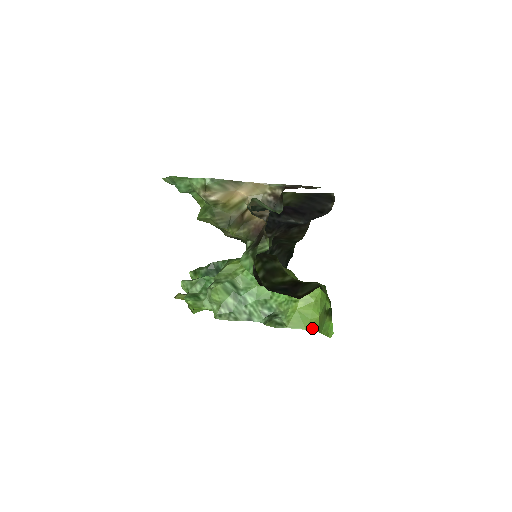
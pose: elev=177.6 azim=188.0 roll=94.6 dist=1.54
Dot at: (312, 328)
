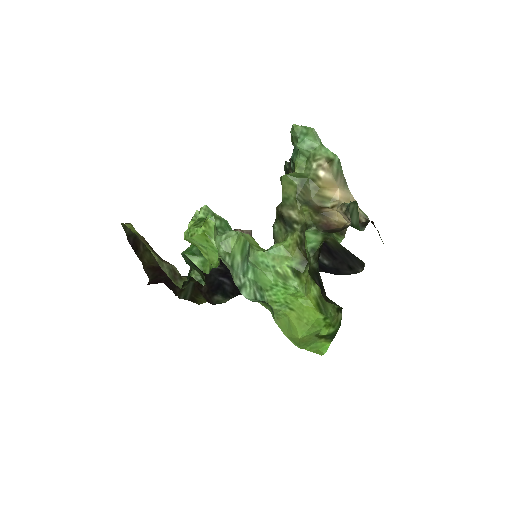
Dot at: (293, 340)
